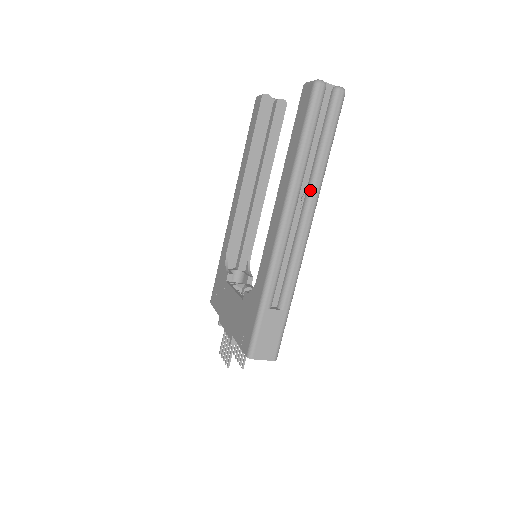
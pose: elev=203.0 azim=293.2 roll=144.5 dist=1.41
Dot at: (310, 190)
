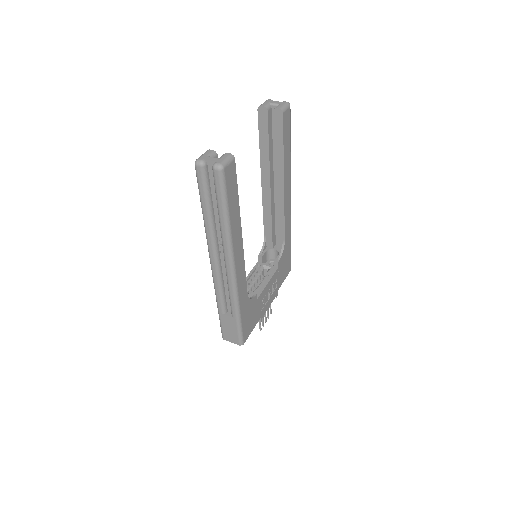
Dot at: (222, 242)
